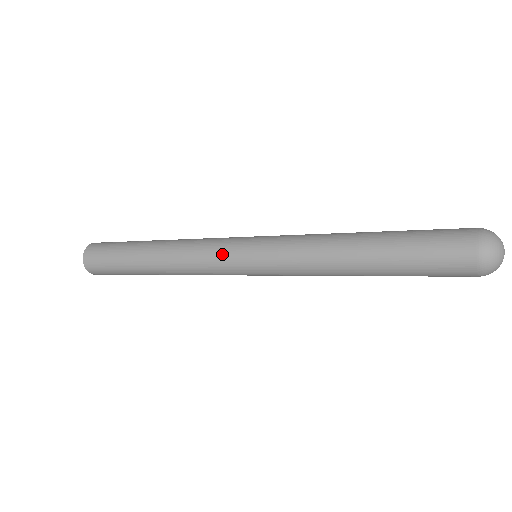
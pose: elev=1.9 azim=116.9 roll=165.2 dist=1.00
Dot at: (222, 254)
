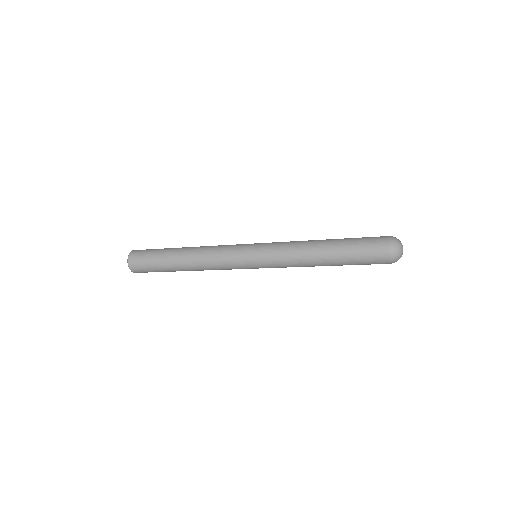
Dot at: (235, 257)
